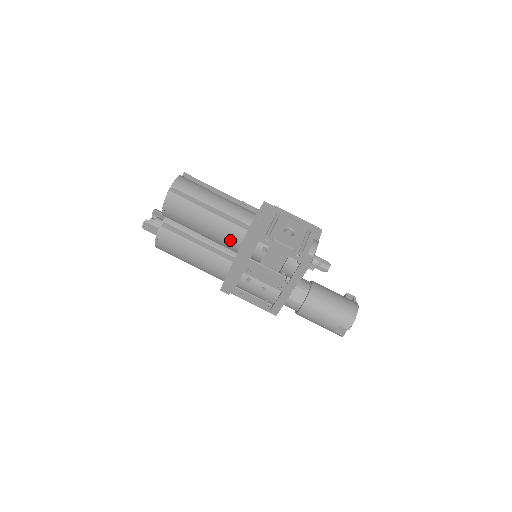
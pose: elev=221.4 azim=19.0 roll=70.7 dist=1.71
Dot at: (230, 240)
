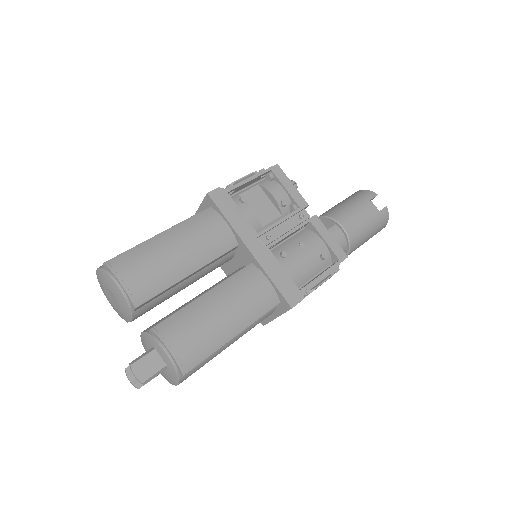
Dot at: (214, 231)
